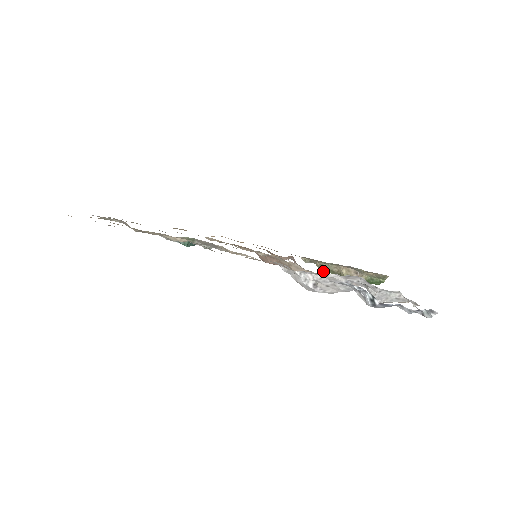
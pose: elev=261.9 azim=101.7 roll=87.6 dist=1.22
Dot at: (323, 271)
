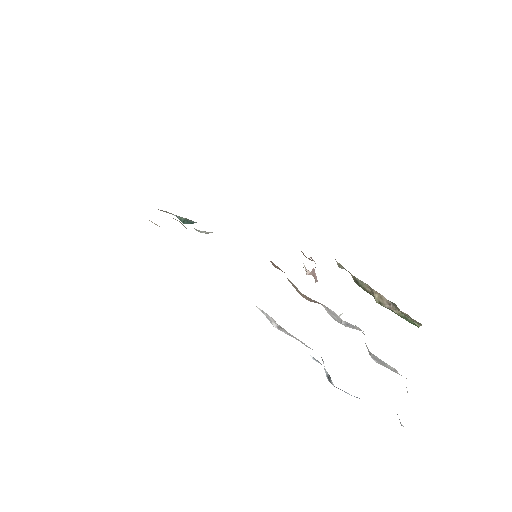
Dot at: (357, 284)
